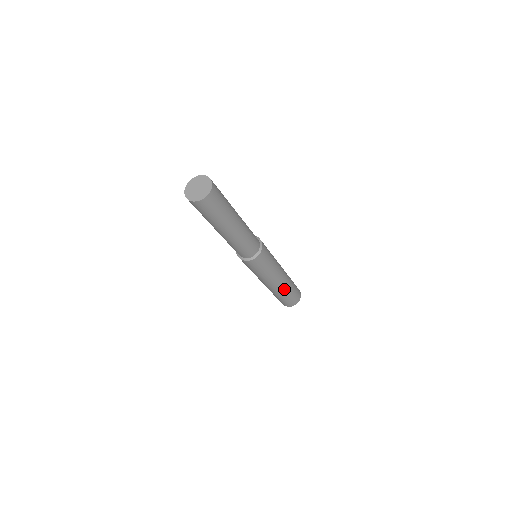
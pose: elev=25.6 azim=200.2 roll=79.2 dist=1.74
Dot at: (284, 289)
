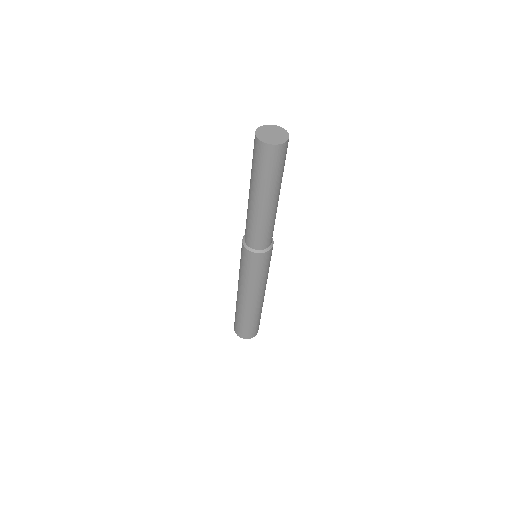
Dot at: (260, 308)
